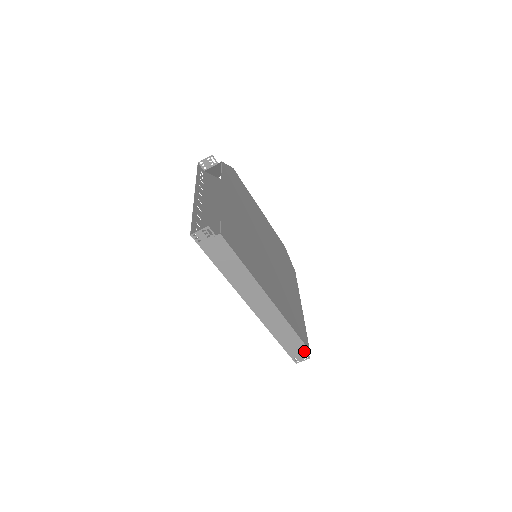
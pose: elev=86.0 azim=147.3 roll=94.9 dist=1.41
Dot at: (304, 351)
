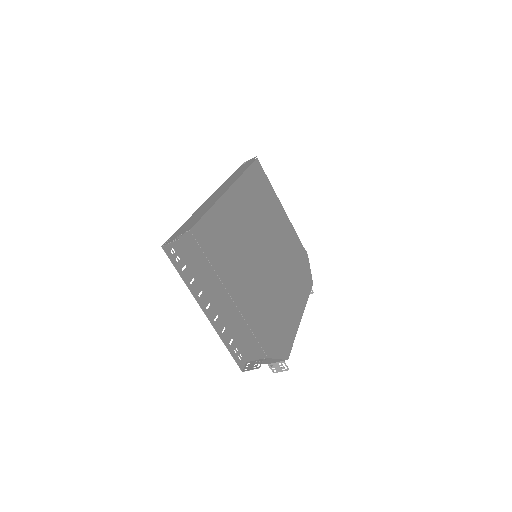
Dot at: (186, 231)
